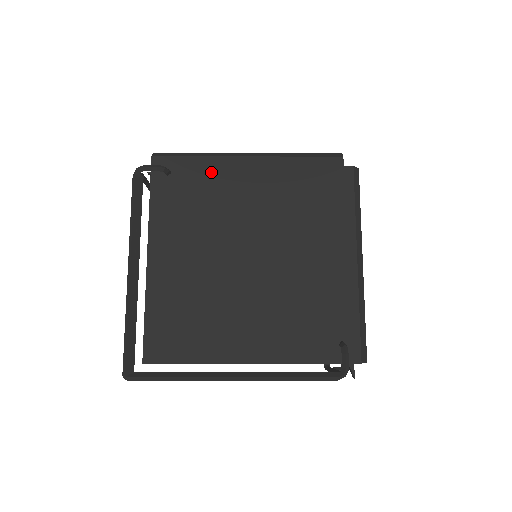
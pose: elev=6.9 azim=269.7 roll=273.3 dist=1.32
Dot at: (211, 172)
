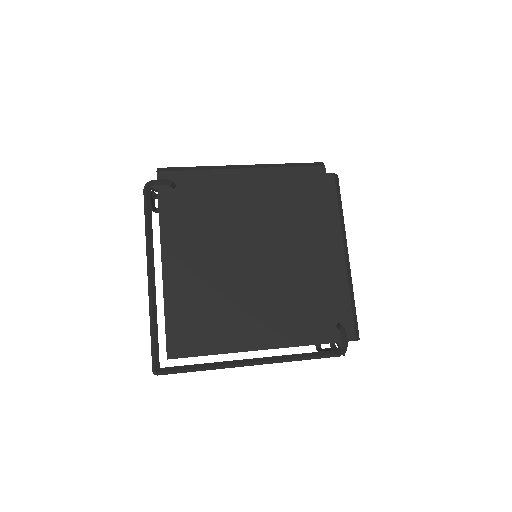
Dot at: (212, 184)
